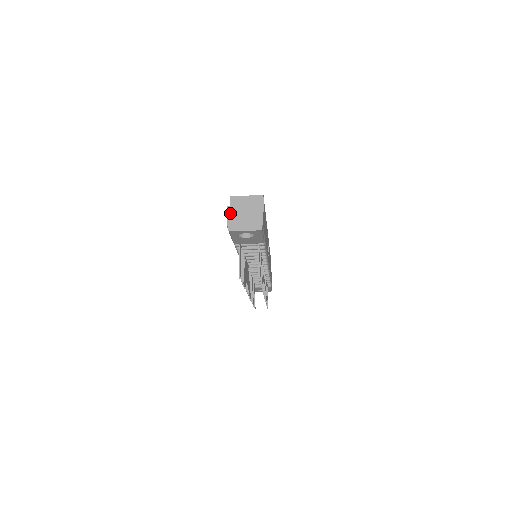
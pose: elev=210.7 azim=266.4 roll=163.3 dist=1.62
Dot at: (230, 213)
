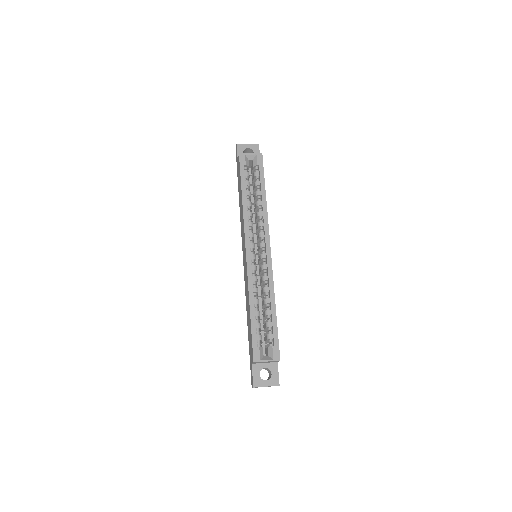
Dot at: occluded
